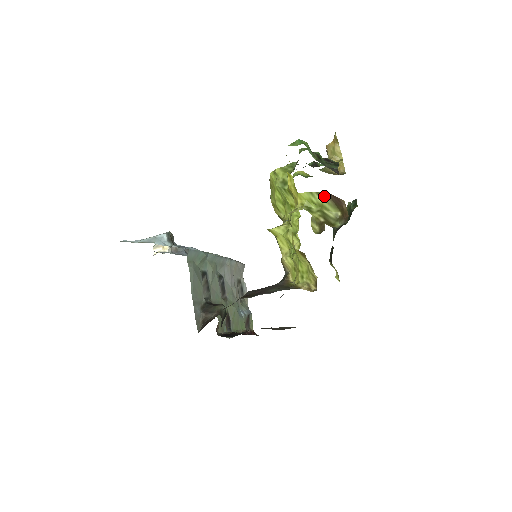
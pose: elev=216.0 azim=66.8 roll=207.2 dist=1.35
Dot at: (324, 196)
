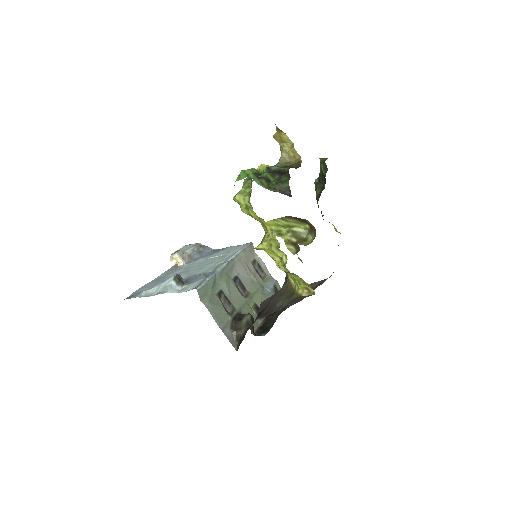
Dot at: (287, 219)
